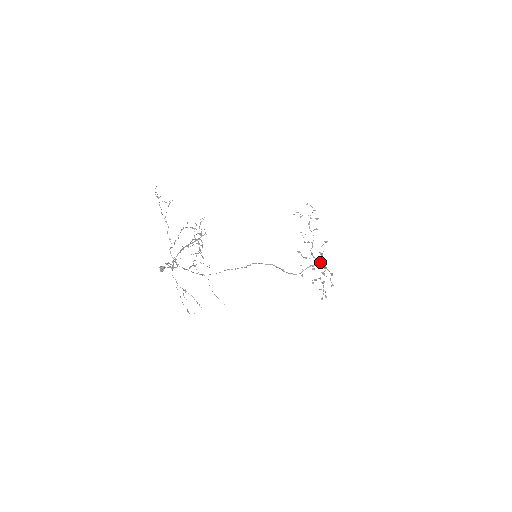
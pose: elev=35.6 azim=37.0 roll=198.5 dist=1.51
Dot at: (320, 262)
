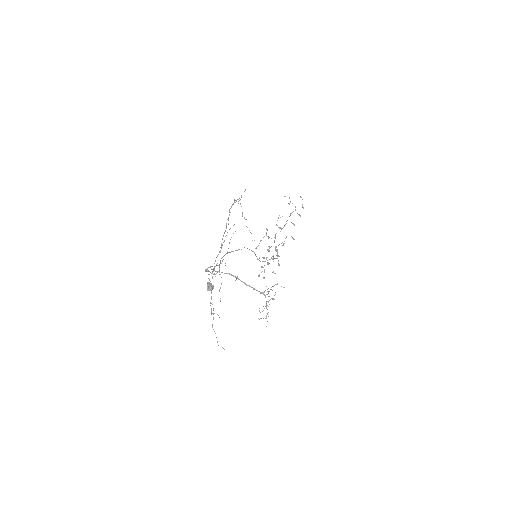
Dot at: occluded
